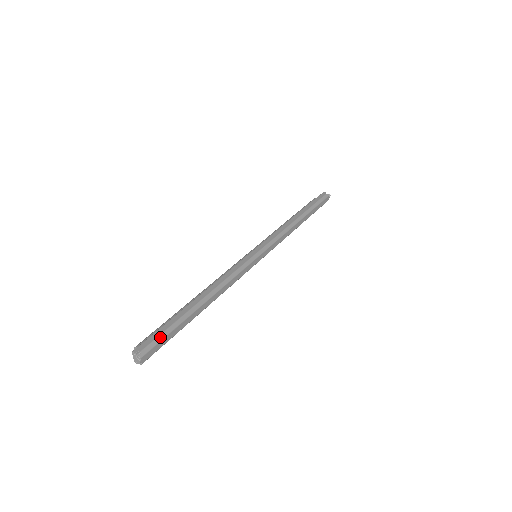
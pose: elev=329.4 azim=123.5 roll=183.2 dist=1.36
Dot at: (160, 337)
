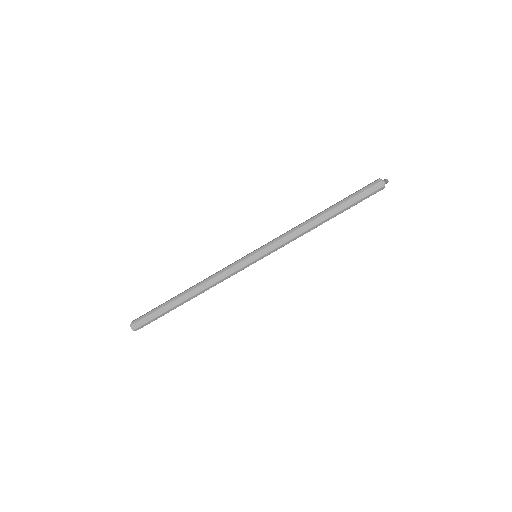
Dot at: (147, 314)
